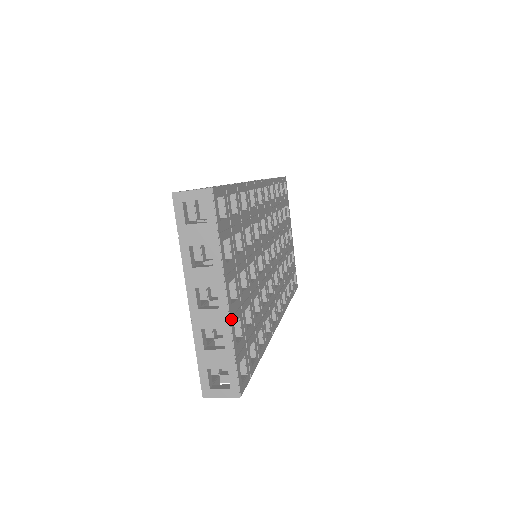
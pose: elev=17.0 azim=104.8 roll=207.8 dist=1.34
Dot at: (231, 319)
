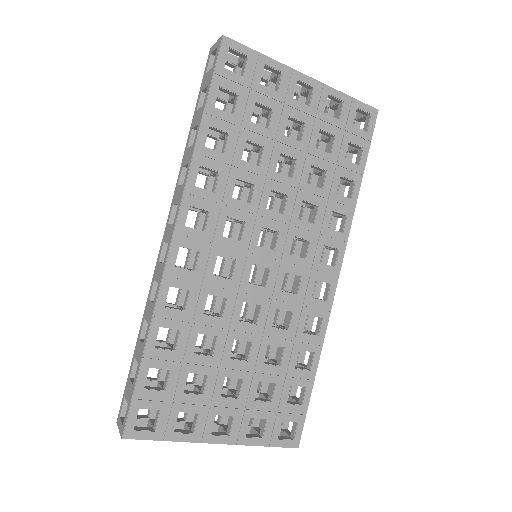
Dot at: (238, 442)
